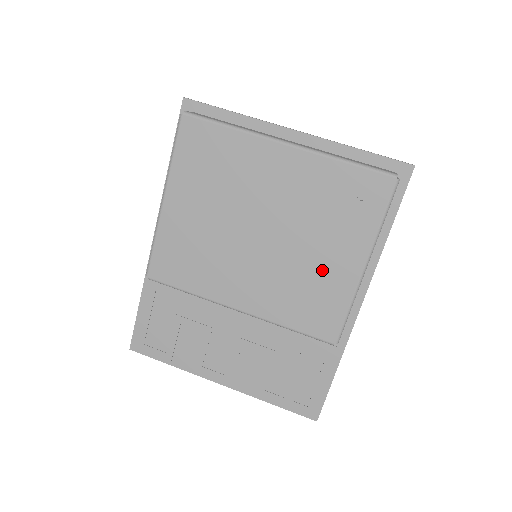
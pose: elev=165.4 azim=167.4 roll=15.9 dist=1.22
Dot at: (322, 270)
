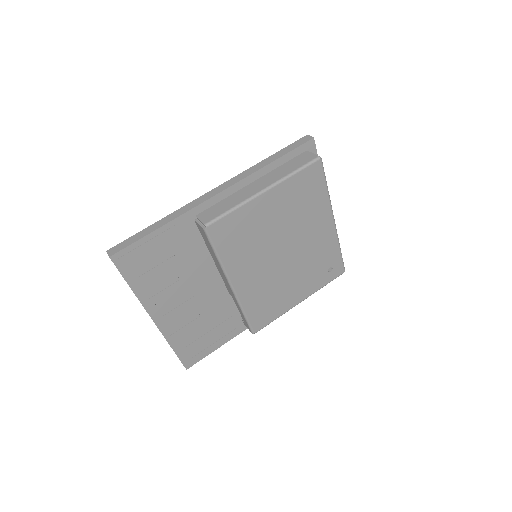
Dot at: (287, 292)
